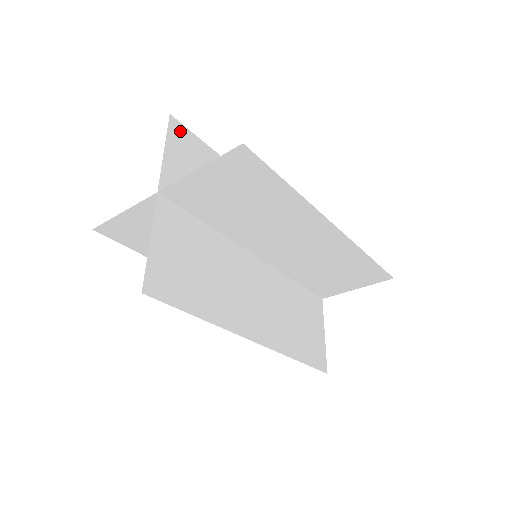
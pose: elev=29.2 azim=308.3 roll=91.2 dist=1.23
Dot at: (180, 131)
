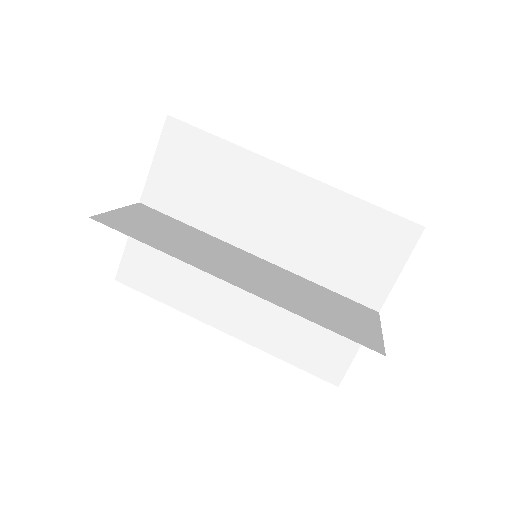
Dot at: occluded
